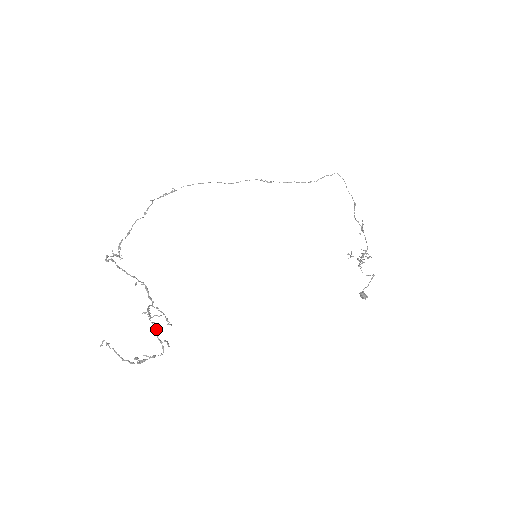
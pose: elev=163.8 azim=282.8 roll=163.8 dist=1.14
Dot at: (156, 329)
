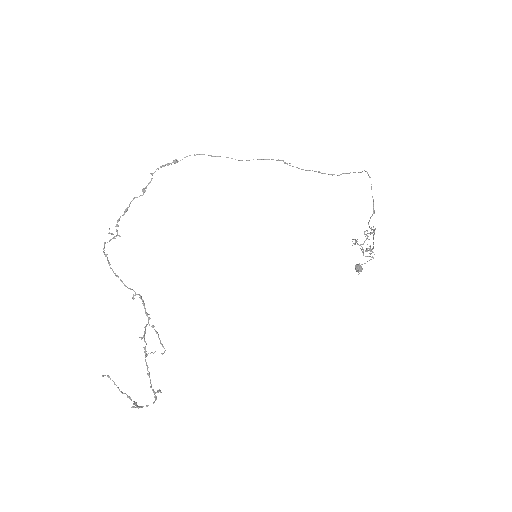
Dot at: (150, 380)
